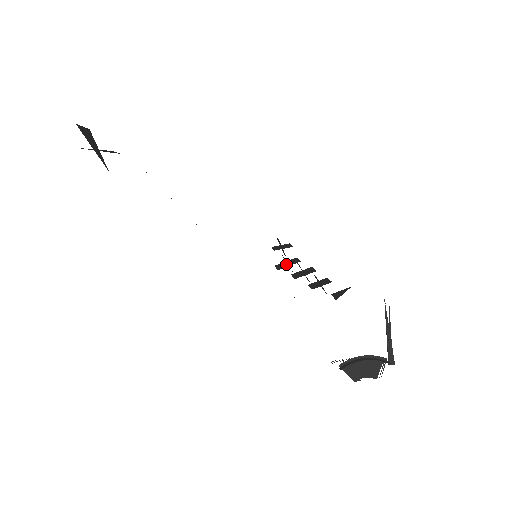
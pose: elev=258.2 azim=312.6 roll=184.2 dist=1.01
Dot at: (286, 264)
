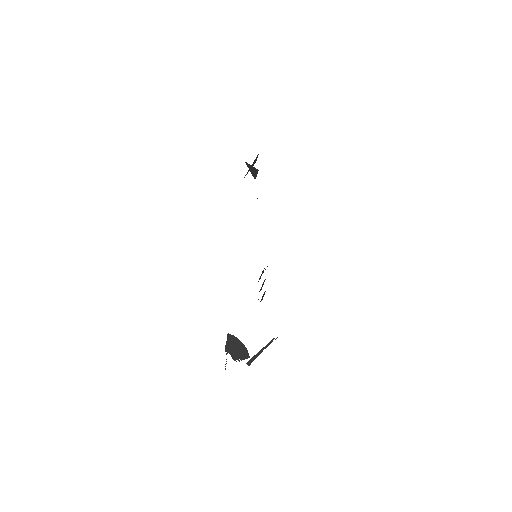
Dot at: (261, 274)
